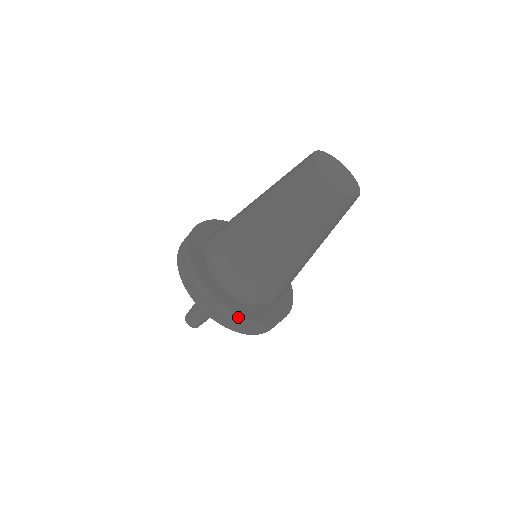
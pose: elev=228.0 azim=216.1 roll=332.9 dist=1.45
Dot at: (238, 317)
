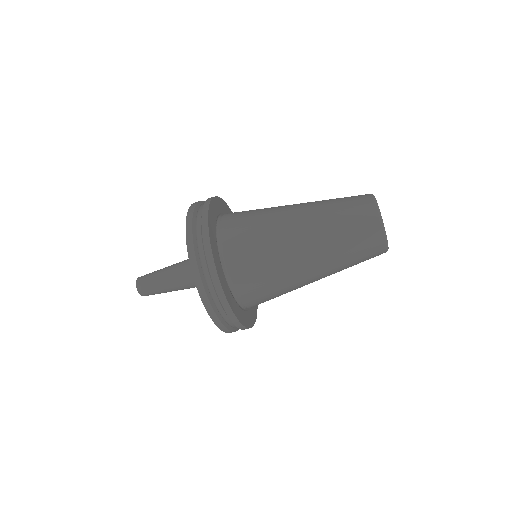
Dot at: (234, 318)
